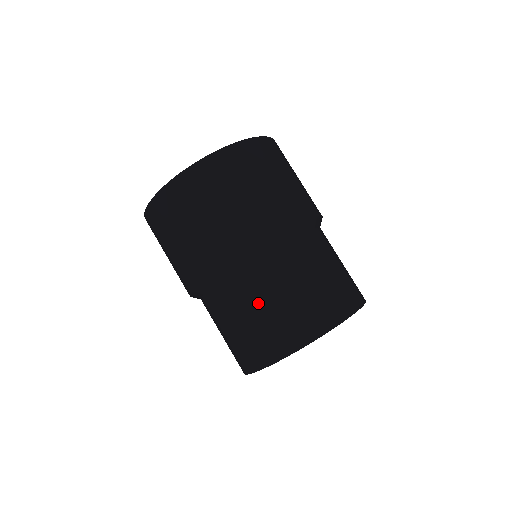
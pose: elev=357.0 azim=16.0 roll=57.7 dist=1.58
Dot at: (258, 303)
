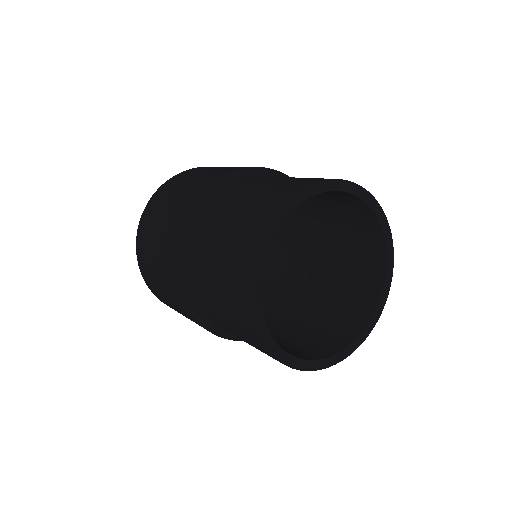
Dot at: (210, 276)
